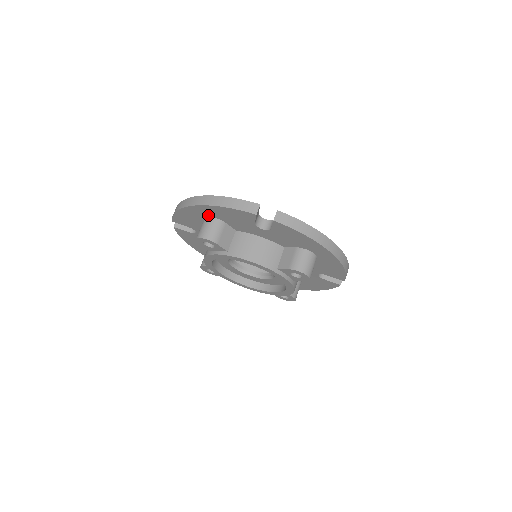
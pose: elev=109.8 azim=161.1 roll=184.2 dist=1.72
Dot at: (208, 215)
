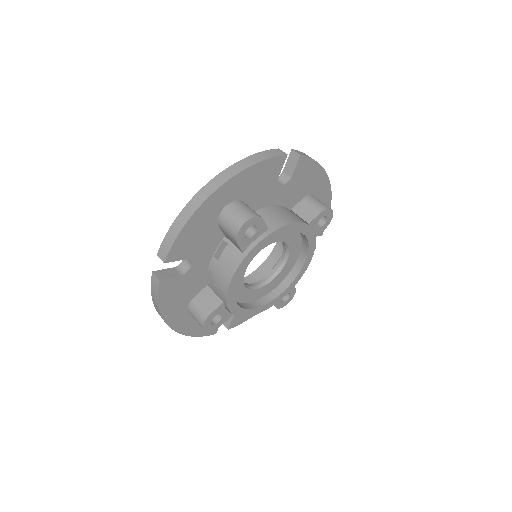
Dot at: (228, 200)
